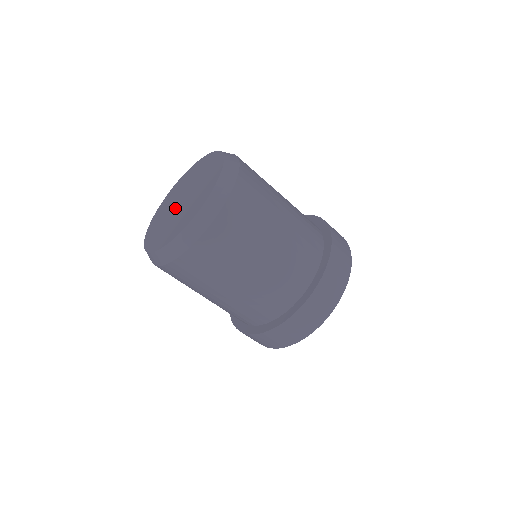
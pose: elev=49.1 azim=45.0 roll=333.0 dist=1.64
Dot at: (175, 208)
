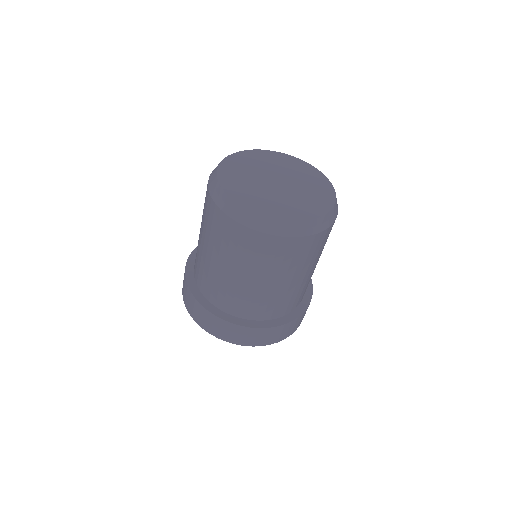
Dot at: (267, 180)
